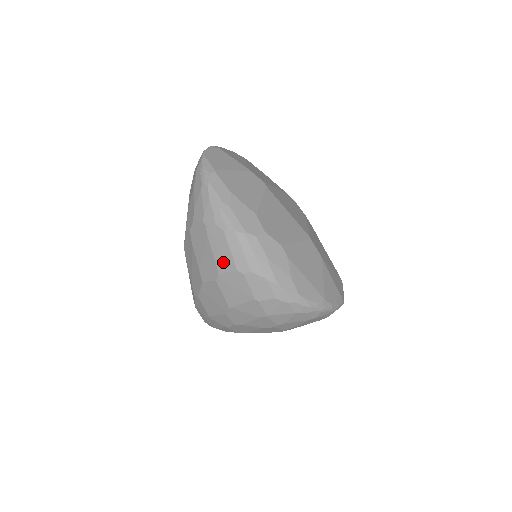
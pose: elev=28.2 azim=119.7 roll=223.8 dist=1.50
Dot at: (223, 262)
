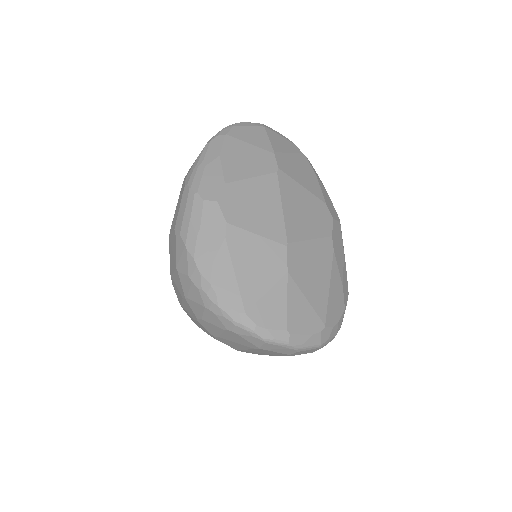
Dot at: (174, 219)
